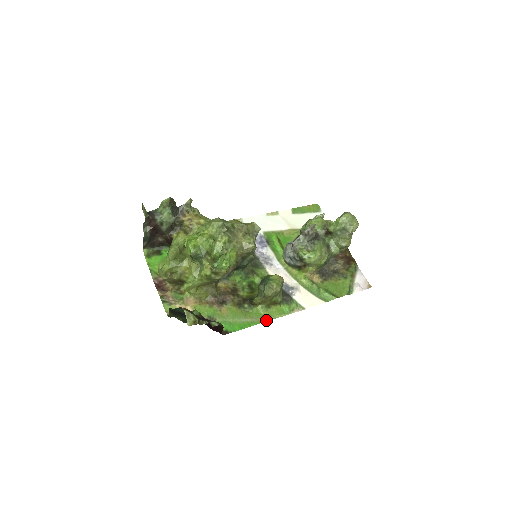
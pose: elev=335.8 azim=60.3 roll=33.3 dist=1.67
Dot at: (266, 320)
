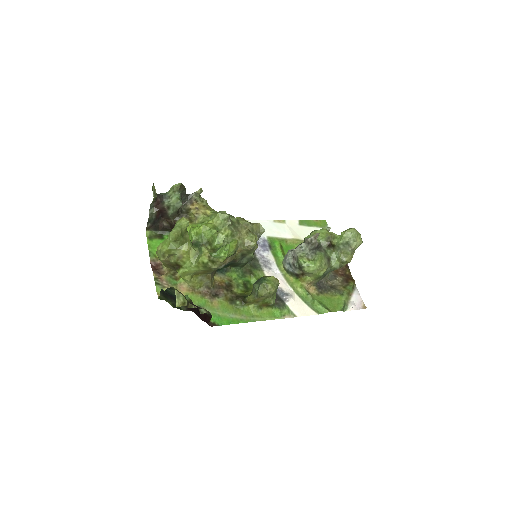
Dot at: (255, 320)
